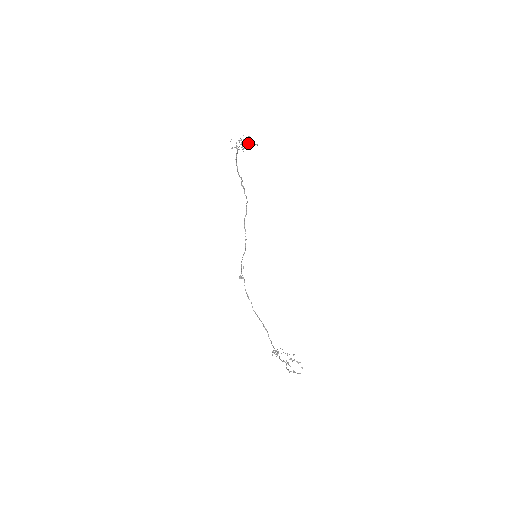
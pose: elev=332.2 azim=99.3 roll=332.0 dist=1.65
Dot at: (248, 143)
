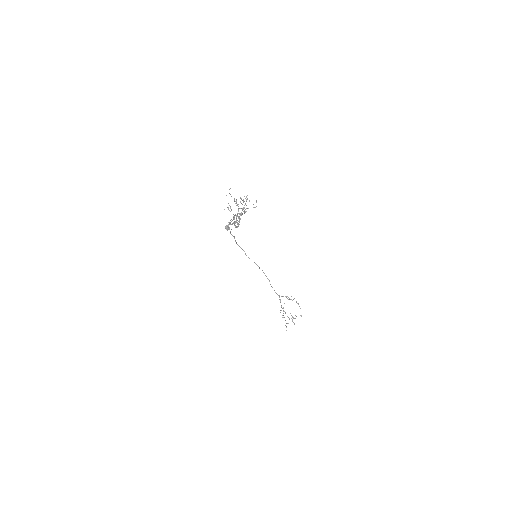
Dot at: occluded
